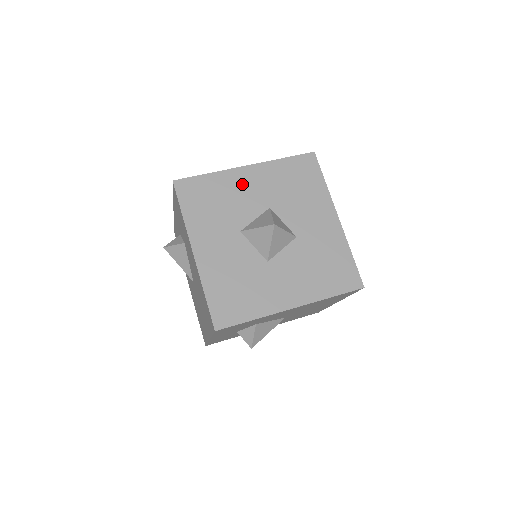
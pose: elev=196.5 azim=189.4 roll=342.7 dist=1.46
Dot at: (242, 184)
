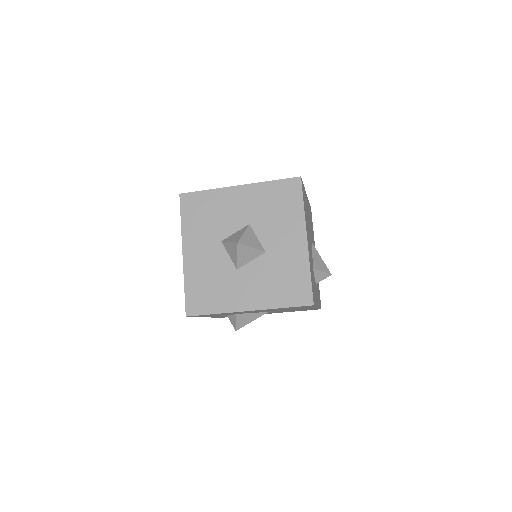
Dot at: (231, 201)
